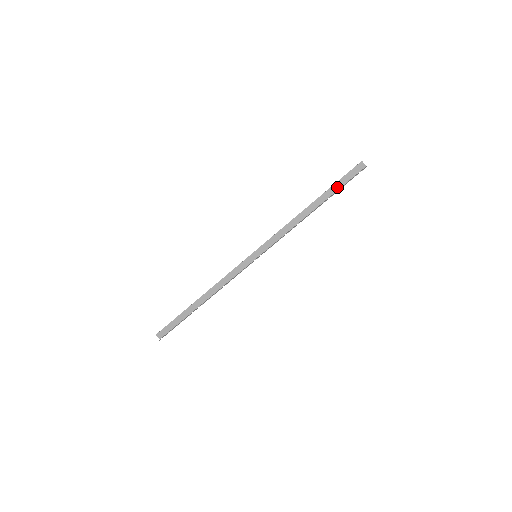
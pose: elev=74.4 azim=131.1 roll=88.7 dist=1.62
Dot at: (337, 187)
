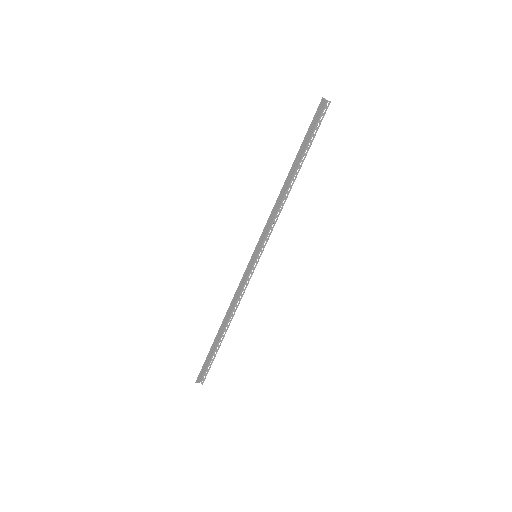
Dot at: (307, 140)
